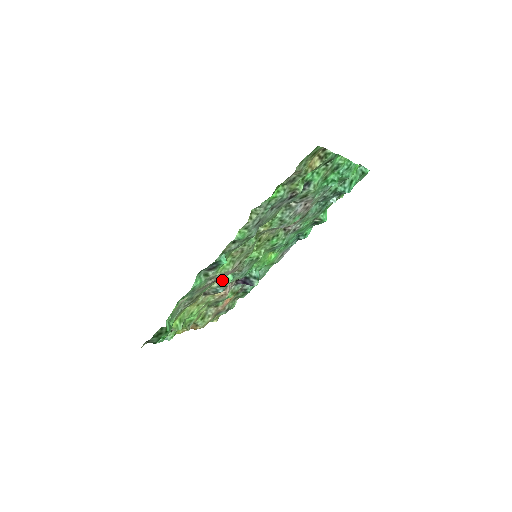
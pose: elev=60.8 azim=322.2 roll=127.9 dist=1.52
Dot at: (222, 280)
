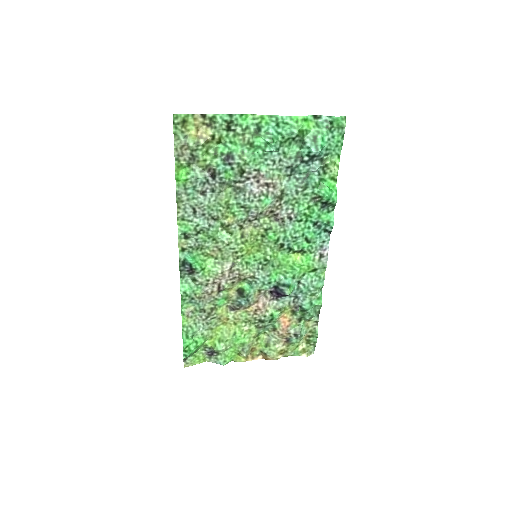
Dot at: (239, 291)
